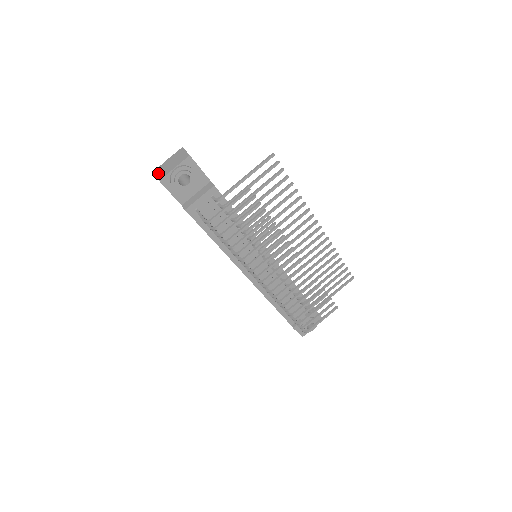
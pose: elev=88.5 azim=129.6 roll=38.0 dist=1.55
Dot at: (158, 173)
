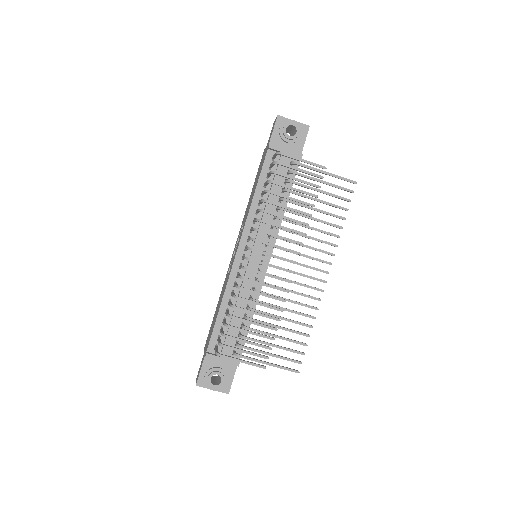
Dot at: occluded
